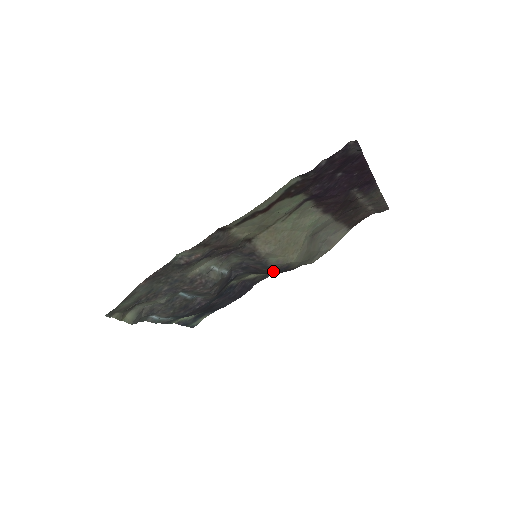
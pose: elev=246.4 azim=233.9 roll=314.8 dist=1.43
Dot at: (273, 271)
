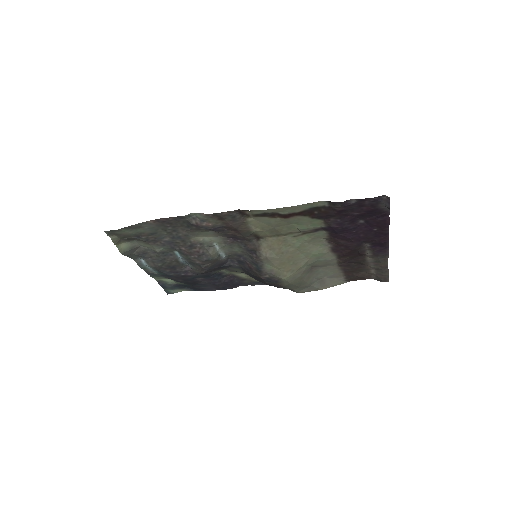
Dot at: (263, 278)
